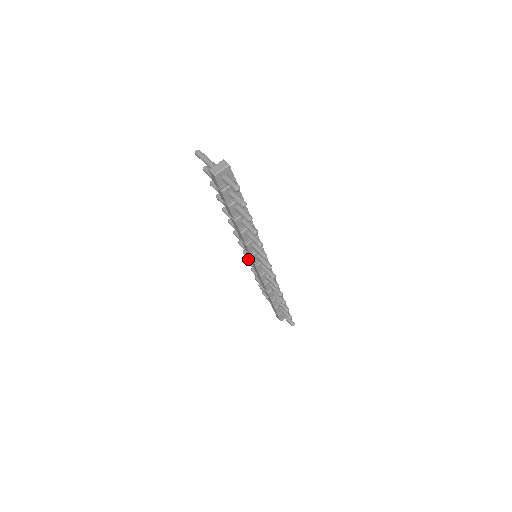
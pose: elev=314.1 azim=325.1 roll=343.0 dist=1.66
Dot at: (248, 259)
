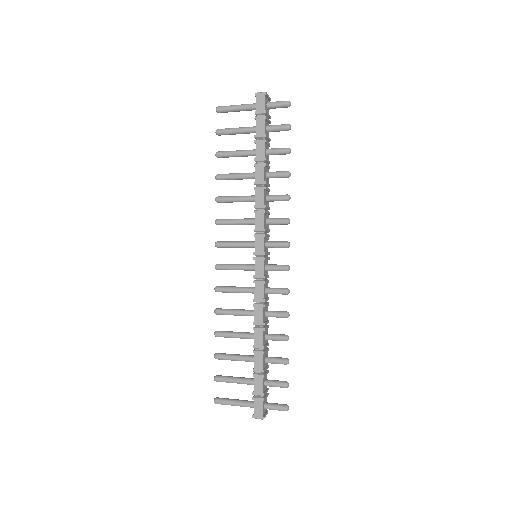
Dot at: (216, 308)
